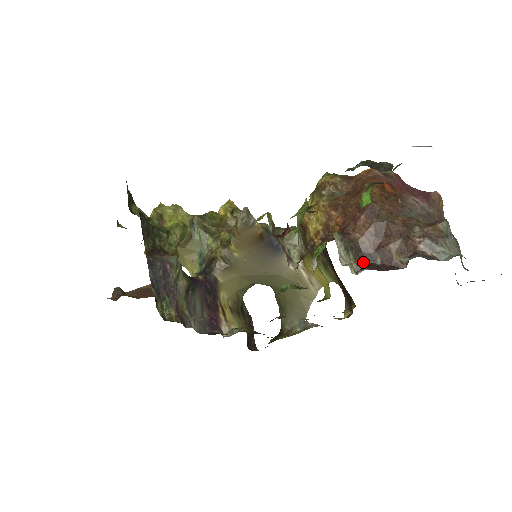
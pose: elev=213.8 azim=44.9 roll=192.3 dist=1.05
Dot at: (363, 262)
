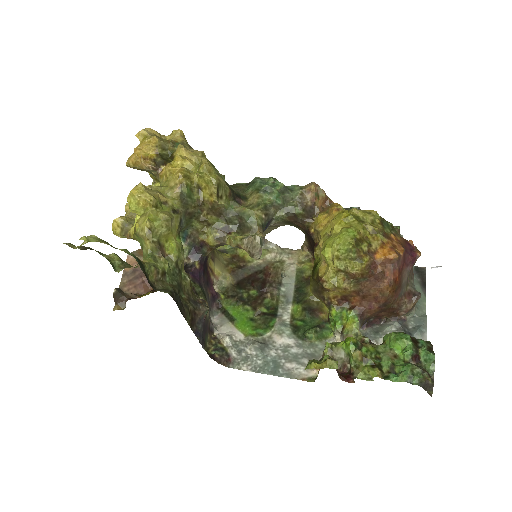
Dot at: (364, 323)
